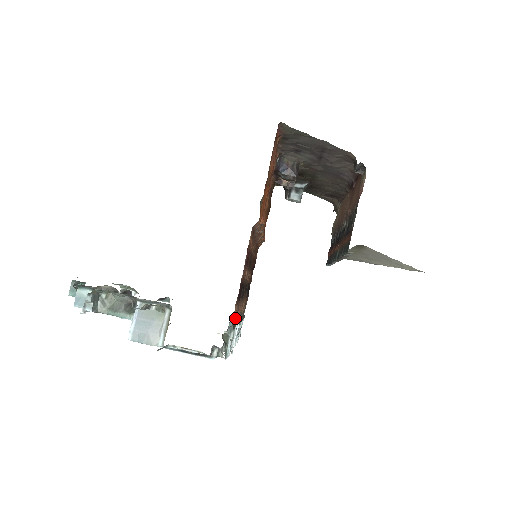
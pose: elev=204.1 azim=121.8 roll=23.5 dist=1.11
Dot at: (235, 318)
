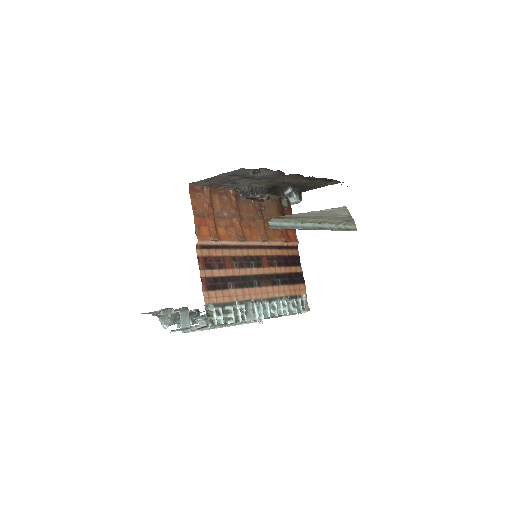
Dot at: (224, 300)
